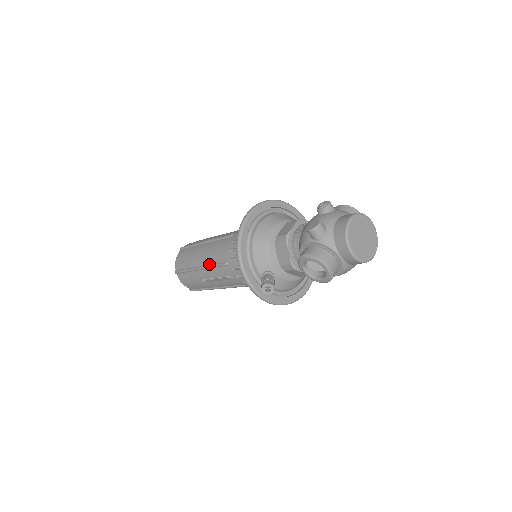
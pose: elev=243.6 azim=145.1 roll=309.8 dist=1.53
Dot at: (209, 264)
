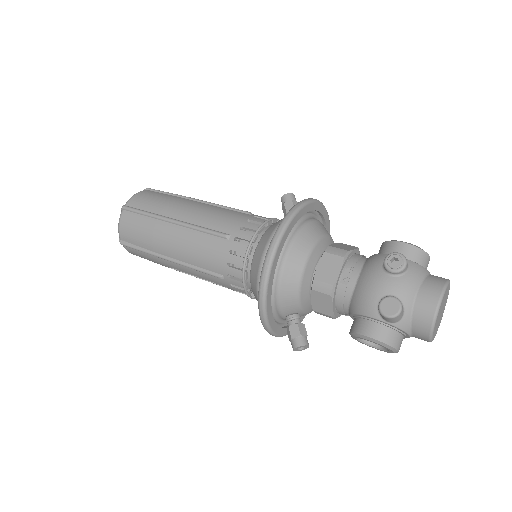
Dot at: (188, 263)
